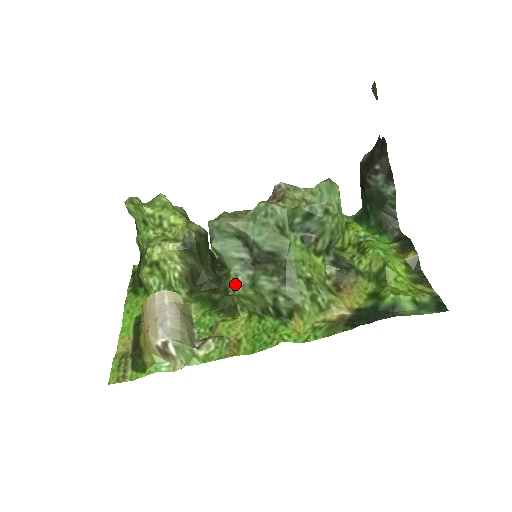
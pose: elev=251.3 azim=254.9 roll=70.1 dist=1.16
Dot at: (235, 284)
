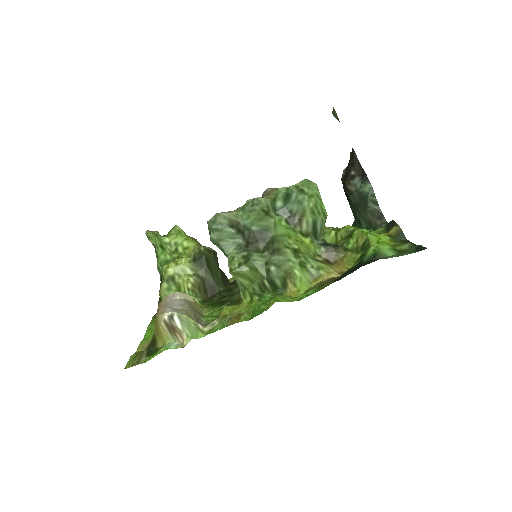
Dot at: (232, 264)
